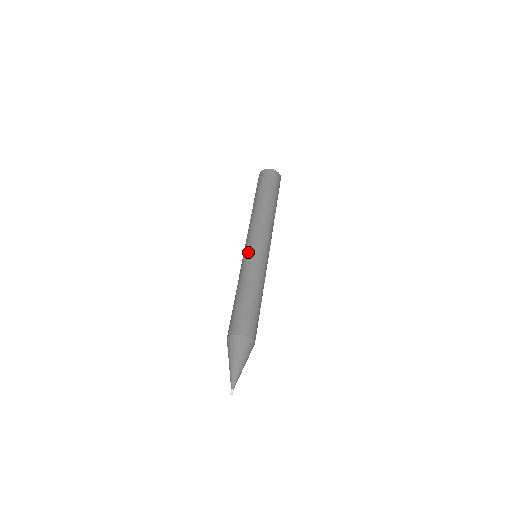
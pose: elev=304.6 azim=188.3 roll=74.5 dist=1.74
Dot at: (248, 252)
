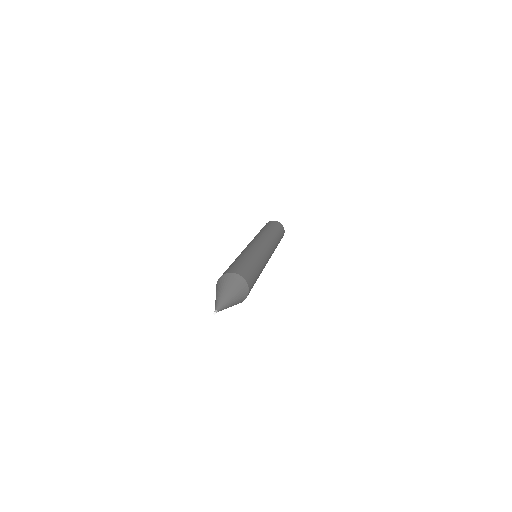
Dot at: (260, 245)
